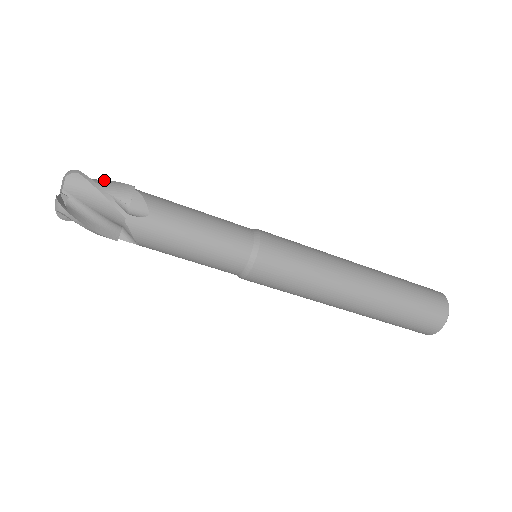
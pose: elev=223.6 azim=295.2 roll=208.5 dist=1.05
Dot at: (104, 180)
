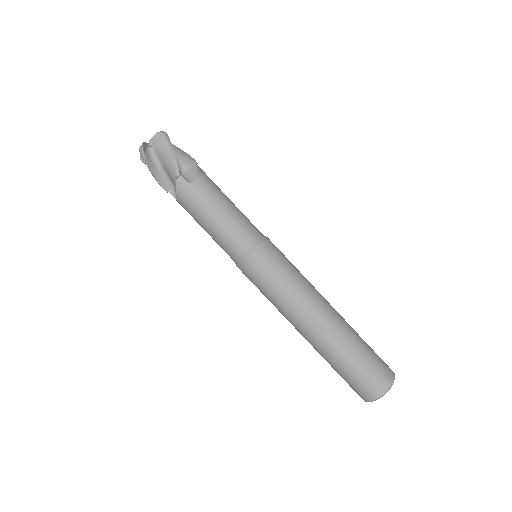
Dot at: occluded
